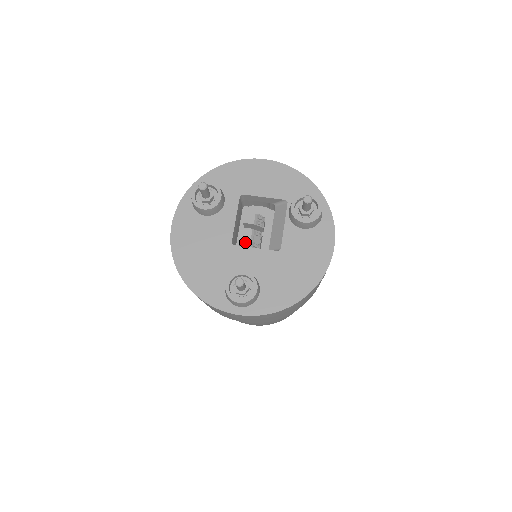
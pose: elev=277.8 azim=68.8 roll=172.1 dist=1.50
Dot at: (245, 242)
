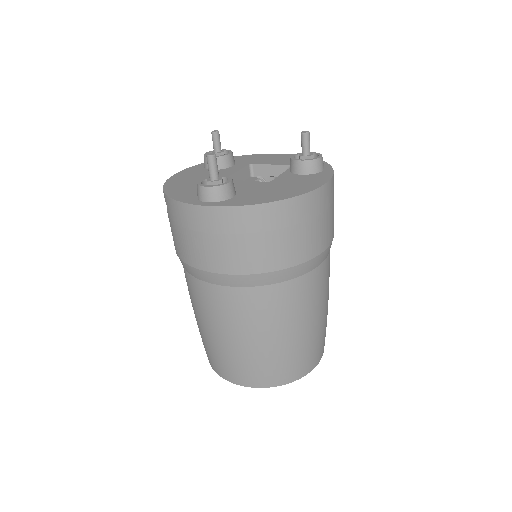
Dot at: occluded
